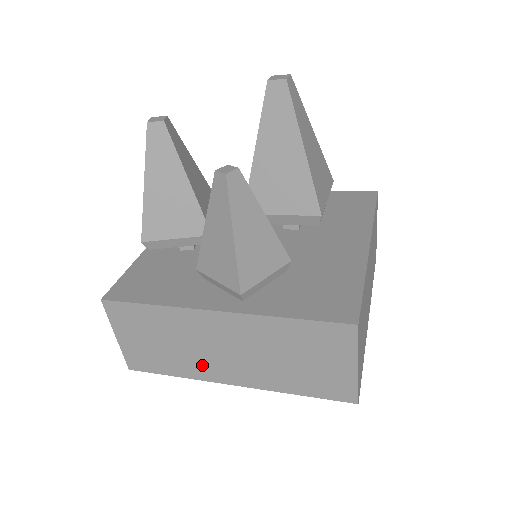
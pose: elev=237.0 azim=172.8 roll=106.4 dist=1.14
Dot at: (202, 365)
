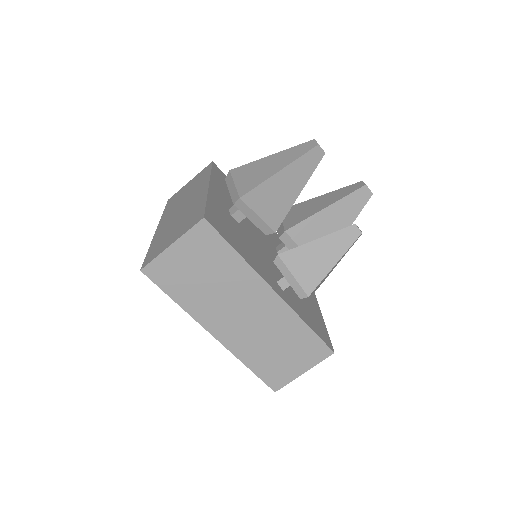
Dot at: (211, 310)
